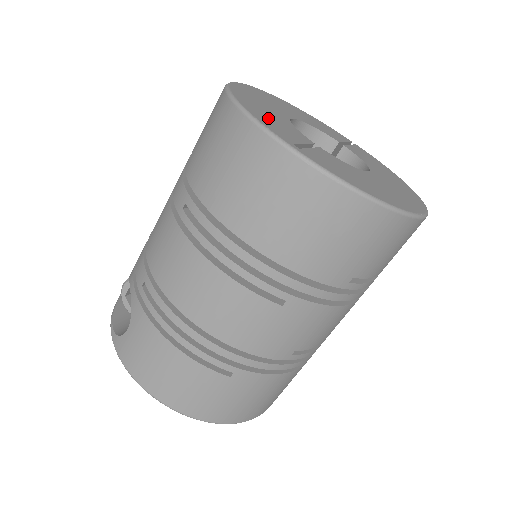
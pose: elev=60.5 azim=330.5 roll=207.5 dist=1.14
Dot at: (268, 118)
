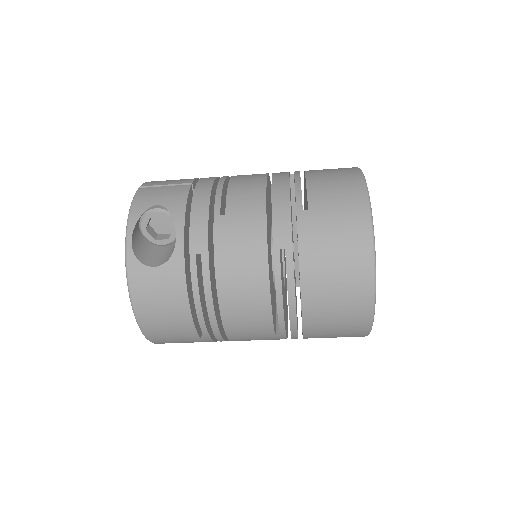
Dot at: occluded
